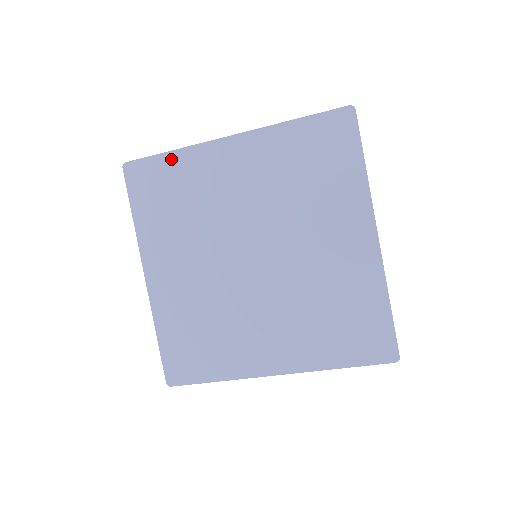
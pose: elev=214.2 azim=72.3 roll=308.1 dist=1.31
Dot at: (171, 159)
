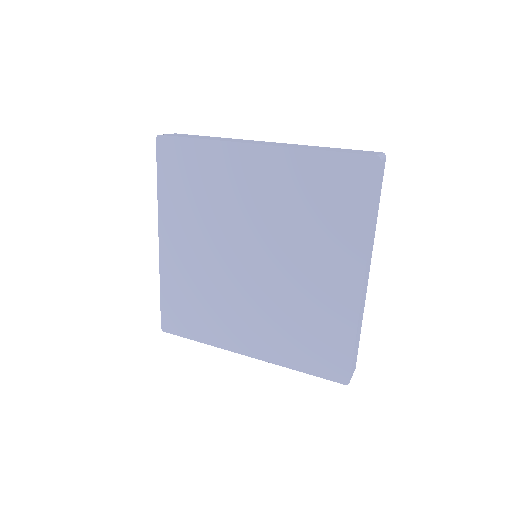
Dot at: (200, 147)
